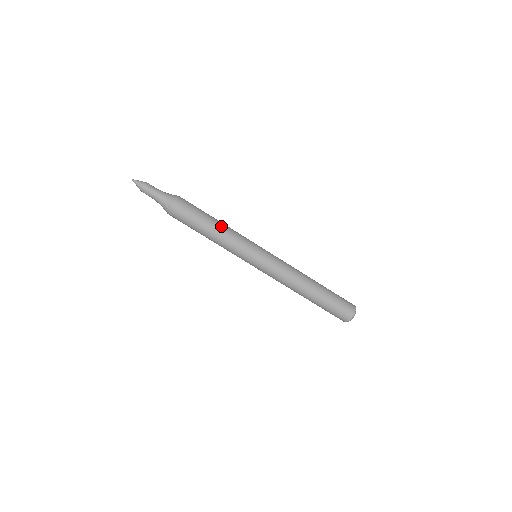
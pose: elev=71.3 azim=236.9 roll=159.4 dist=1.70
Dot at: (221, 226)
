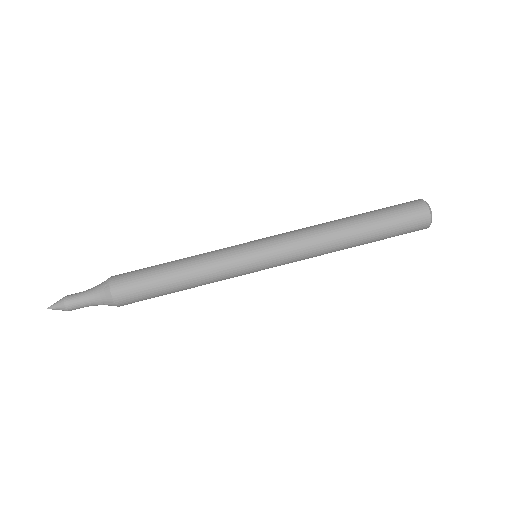
Dot at: occluded
